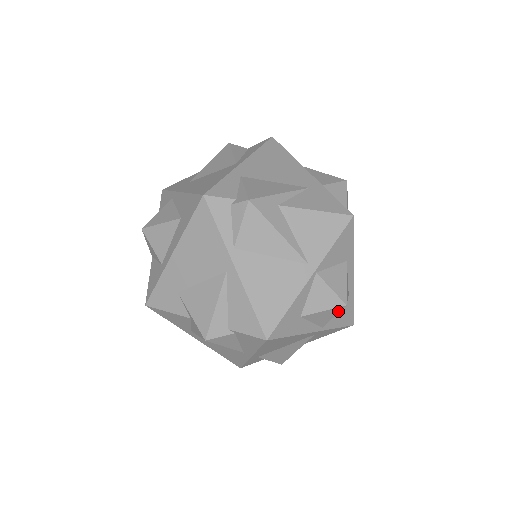
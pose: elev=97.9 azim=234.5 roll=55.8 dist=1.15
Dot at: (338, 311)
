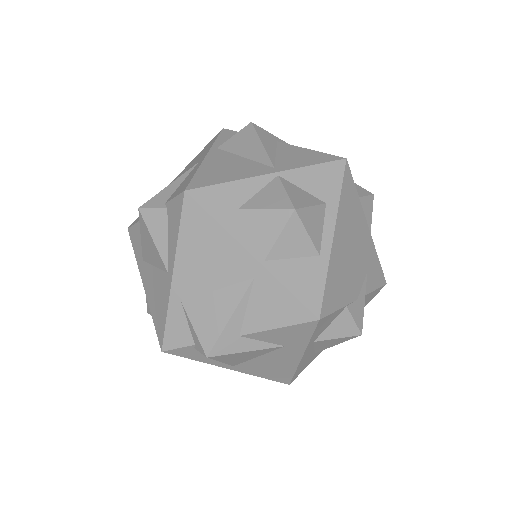
Dot at: (285, 221)
